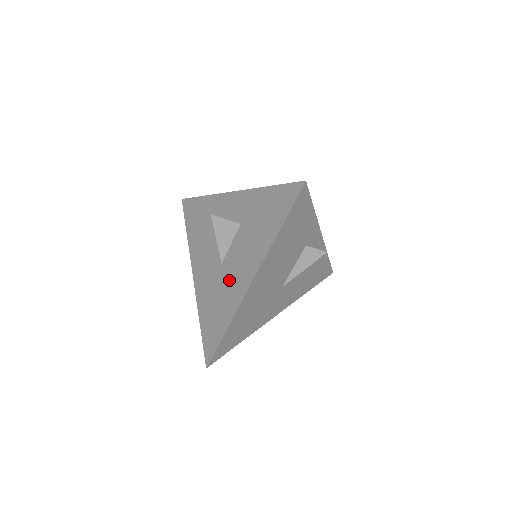
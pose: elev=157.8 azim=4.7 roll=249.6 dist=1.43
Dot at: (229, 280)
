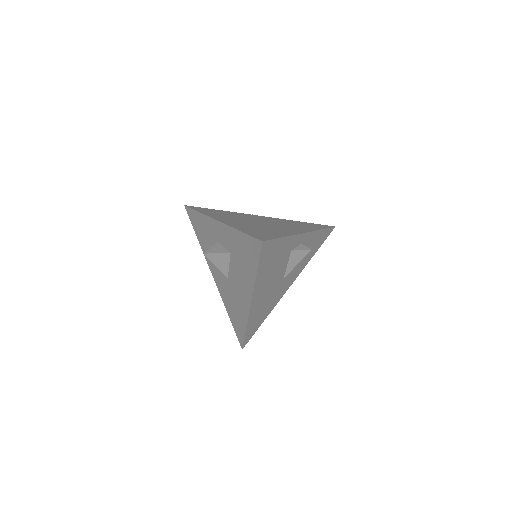
Dot at: (236, 294)
